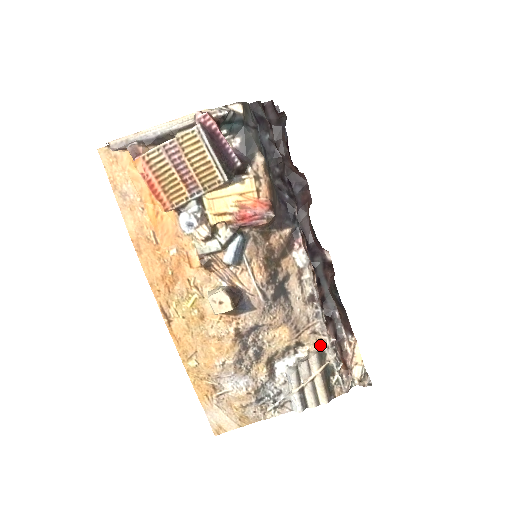
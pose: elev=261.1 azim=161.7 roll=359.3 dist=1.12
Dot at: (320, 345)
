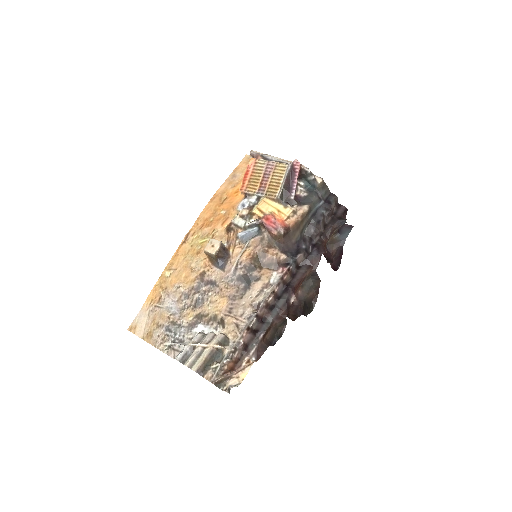
Dot at: (232, 336)
